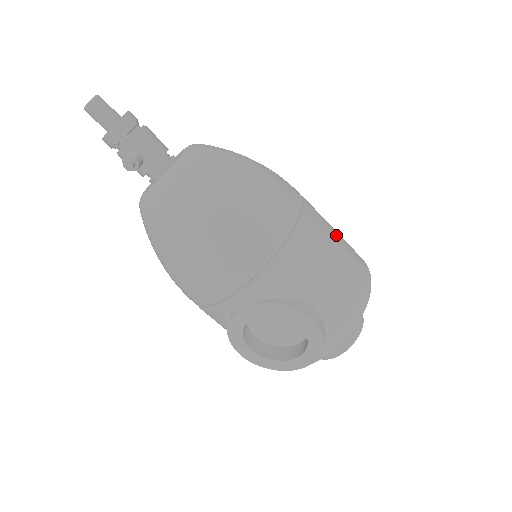
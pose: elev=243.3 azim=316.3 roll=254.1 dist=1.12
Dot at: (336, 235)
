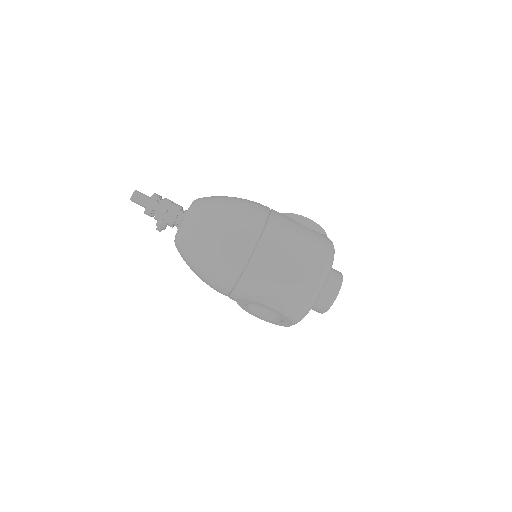
Dot at: (294, 244)
